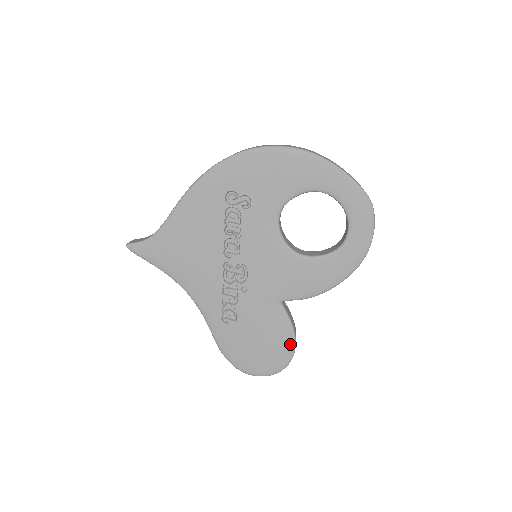
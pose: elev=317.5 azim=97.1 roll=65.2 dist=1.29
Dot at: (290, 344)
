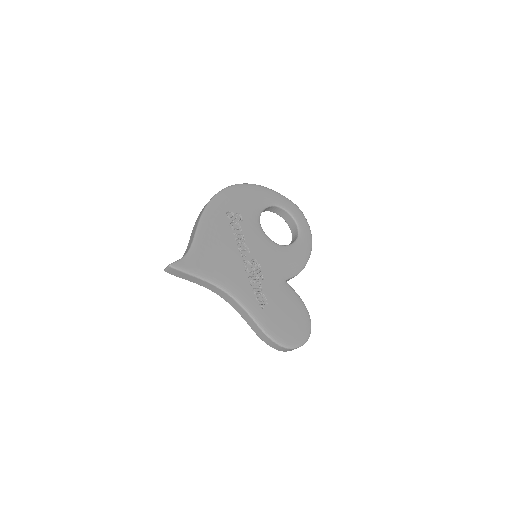
Dot at: (305, 310)
